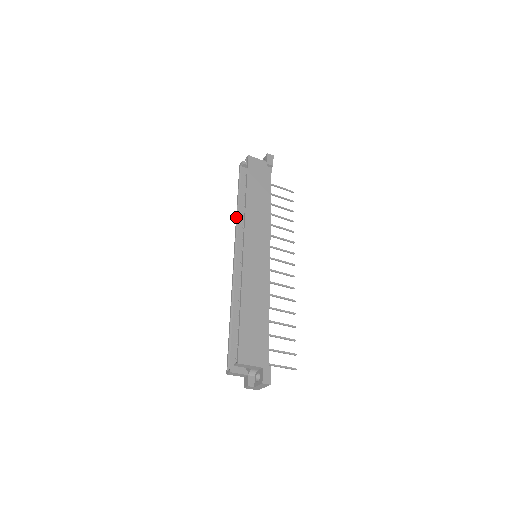
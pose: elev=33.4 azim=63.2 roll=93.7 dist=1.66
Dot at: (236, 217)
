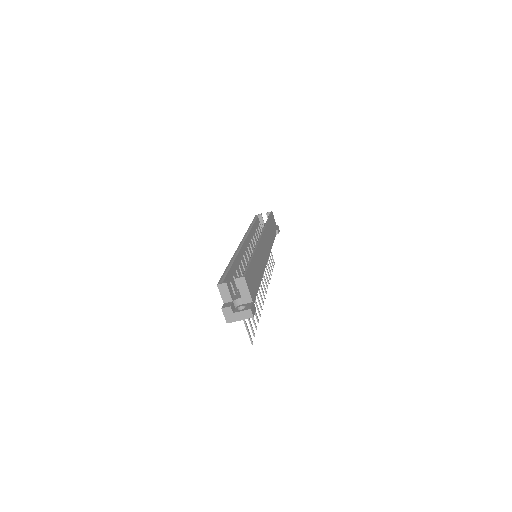
Dot at: (248, 229)
